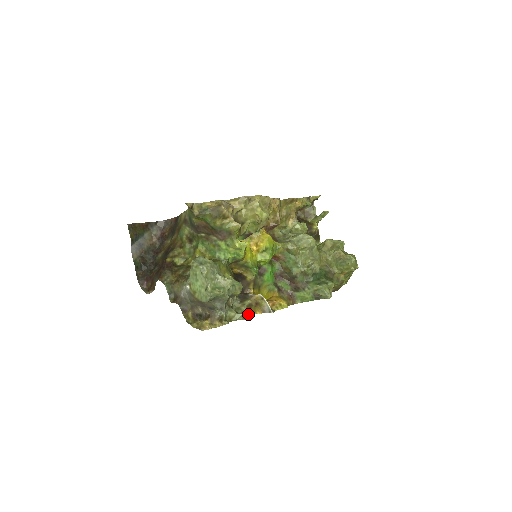
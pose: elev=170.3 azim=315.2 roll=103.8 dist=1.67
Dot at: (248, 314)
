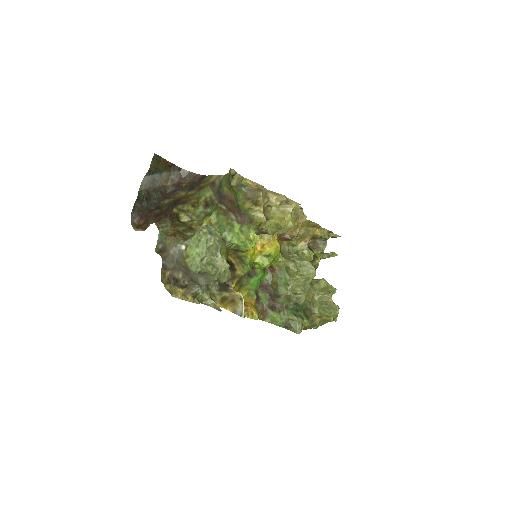
Dot at: (218, 305)
